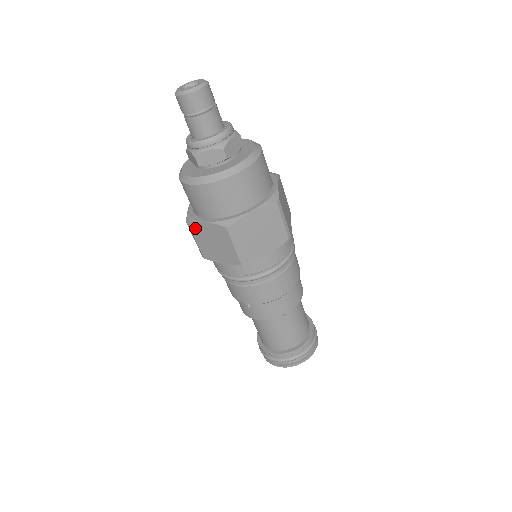
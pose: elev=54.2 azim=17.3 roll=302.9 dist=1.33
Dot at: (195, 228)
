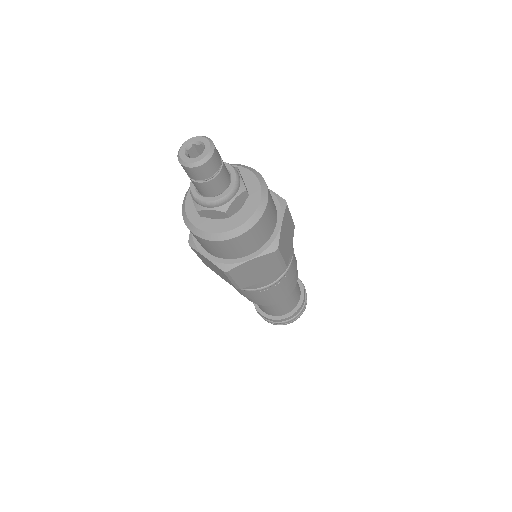
Dot at: (196, 252)
